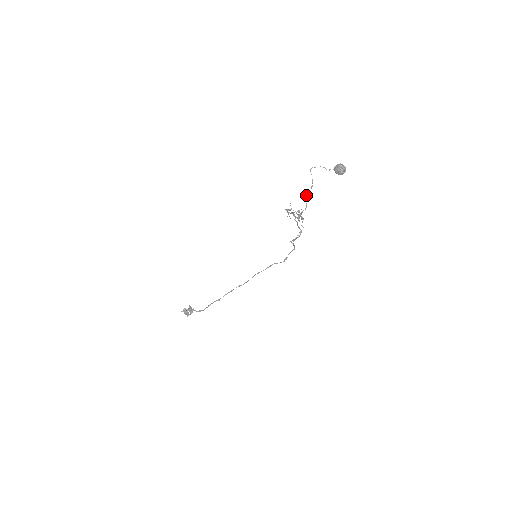
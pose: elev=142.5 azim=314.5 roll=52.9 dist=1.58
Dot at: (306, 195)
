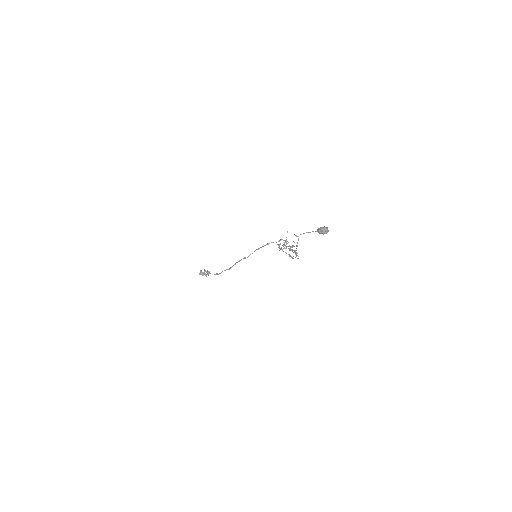
Dot at: occluded
